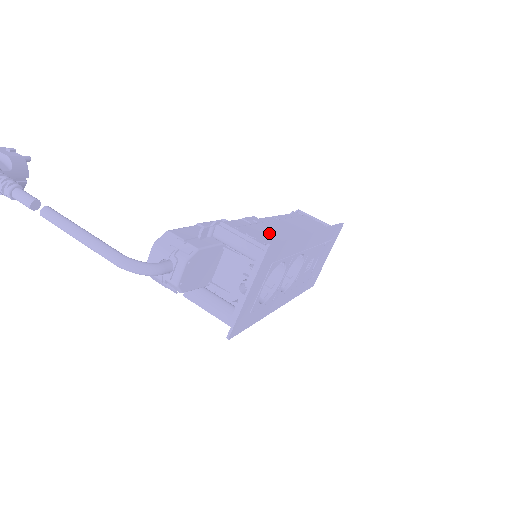
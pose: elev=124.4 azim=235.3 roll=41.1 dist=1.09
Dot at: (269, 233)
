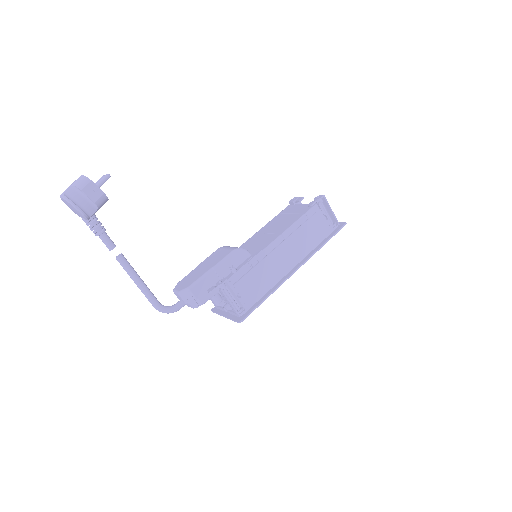
Dot at: (258, 281)
